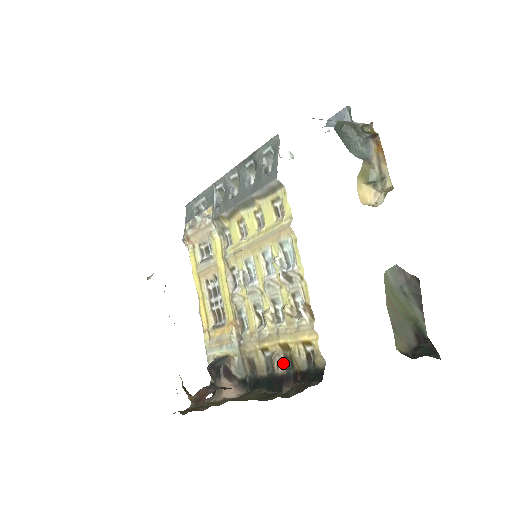
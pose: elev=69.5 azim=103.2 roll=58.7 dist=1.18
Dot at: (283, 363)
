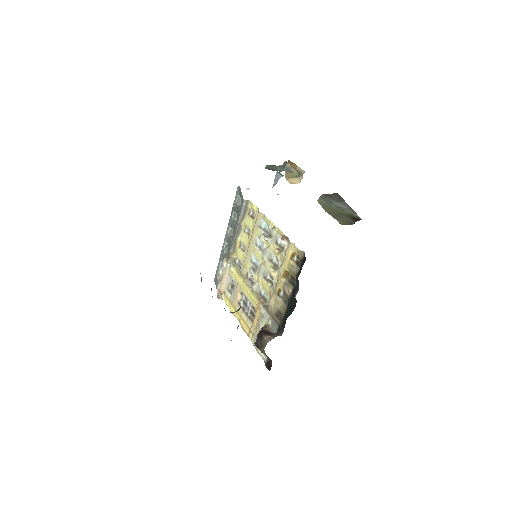
Dot at: (290, 285)
